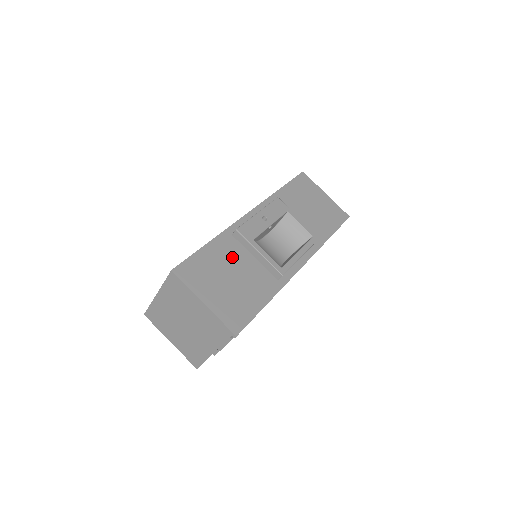
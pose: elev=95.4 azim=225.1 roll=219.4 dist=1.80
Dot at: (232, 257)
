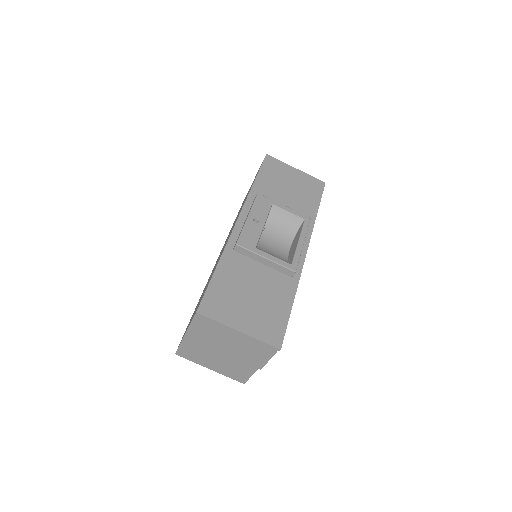
Dot at: (243, 273)
